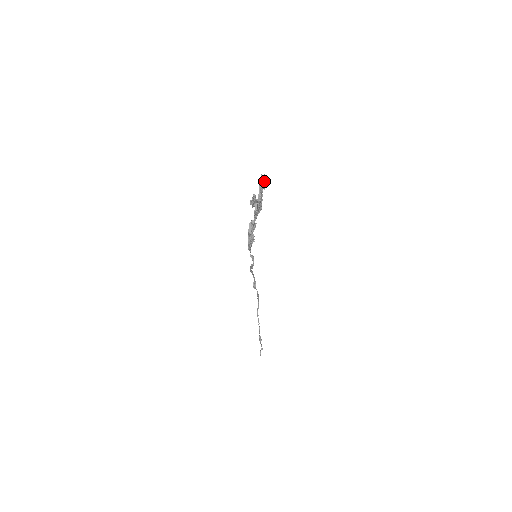
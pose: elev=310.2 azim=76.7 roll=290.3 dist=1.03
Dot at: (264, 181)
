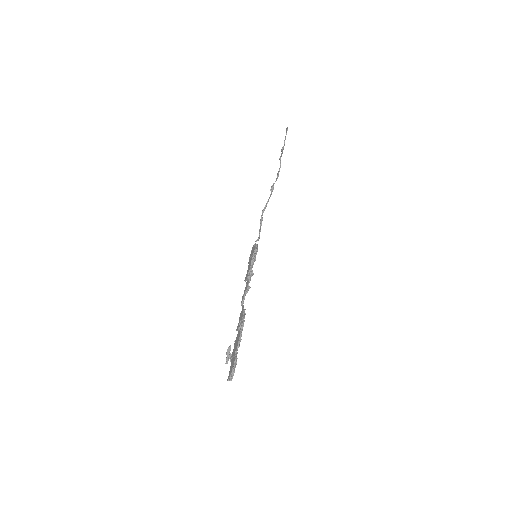
Dot at: (231, 376)
